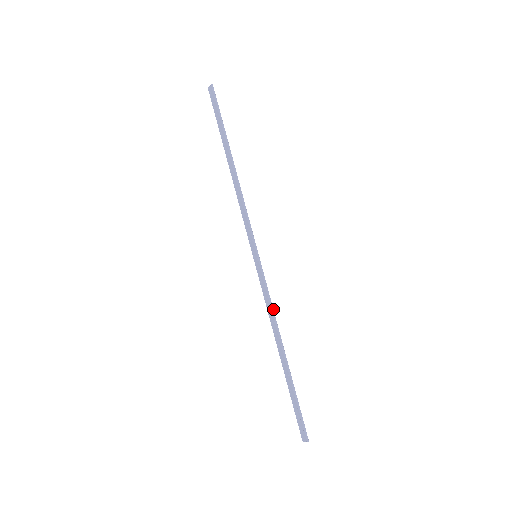
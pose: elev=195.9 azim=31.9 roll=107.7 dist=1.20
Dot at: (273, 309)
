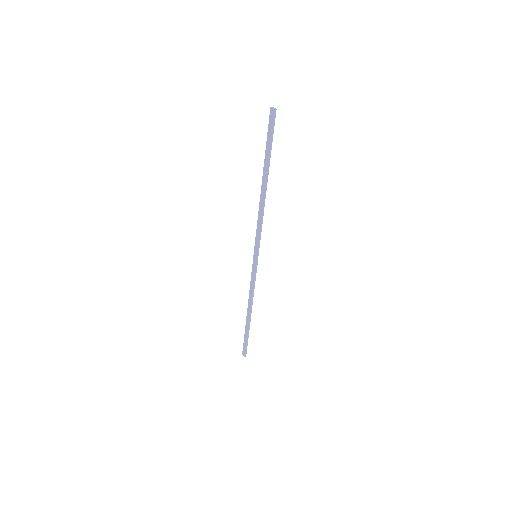
Dot at: occluded
